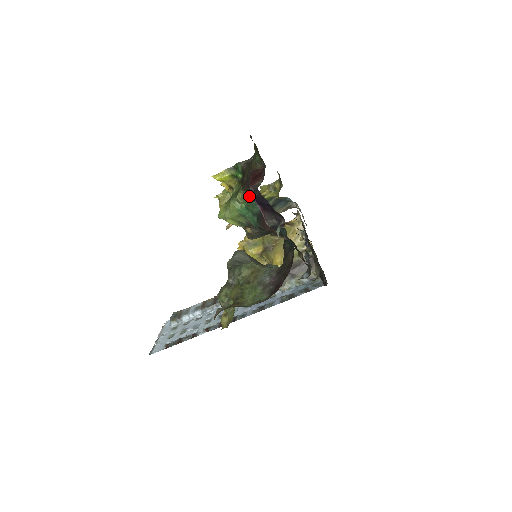
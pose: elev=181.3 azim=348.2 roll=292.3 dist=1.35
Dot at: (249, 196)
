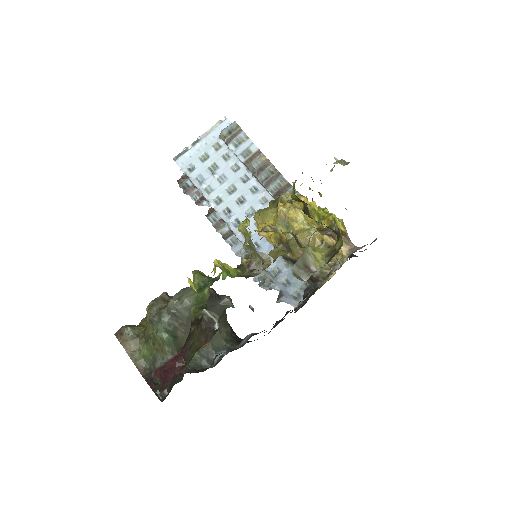
Dot at: occluded
